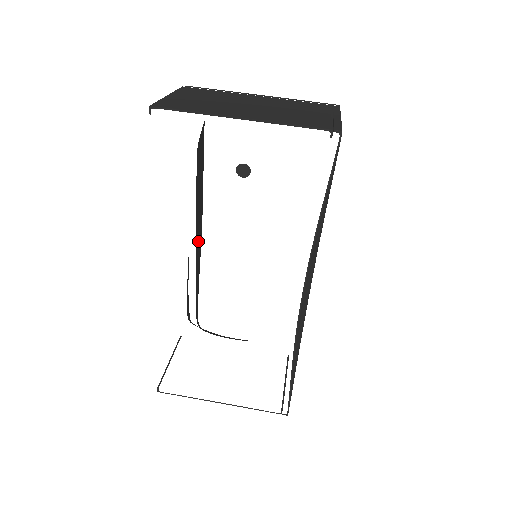
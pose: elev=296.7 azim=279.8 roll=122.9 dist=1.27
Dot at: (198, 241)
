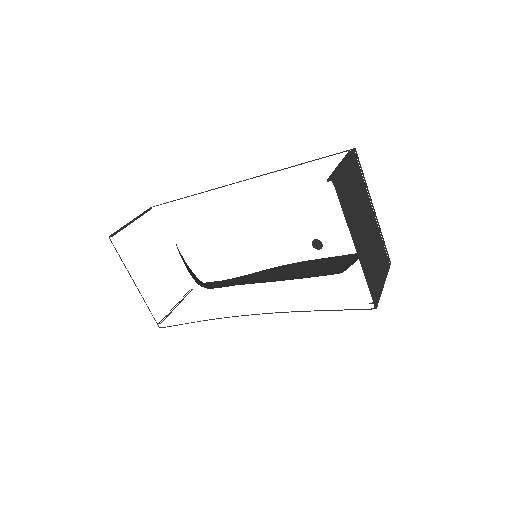
Dot at: occluded
